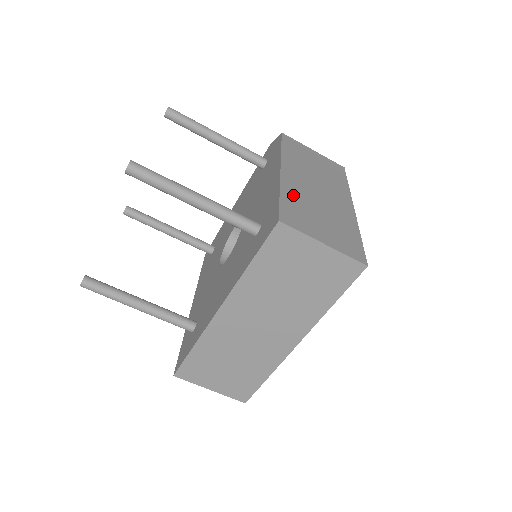
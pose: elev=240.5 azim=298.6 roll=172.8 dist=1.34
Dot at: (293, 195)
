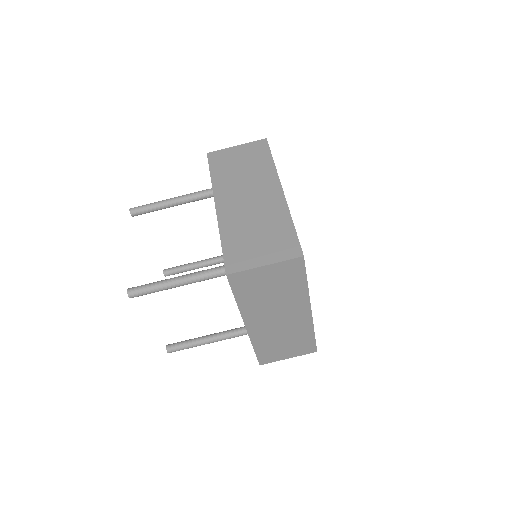
Dot at: occluded
